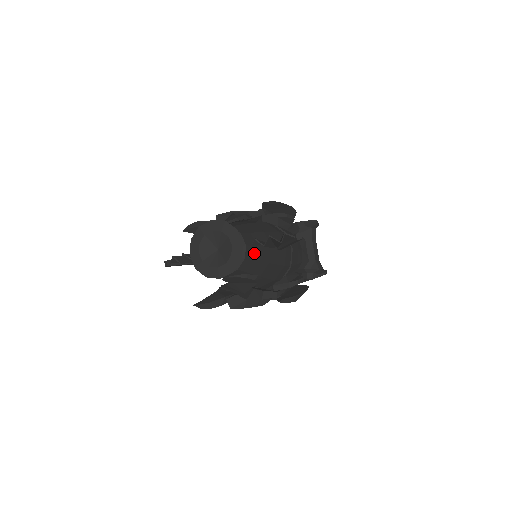
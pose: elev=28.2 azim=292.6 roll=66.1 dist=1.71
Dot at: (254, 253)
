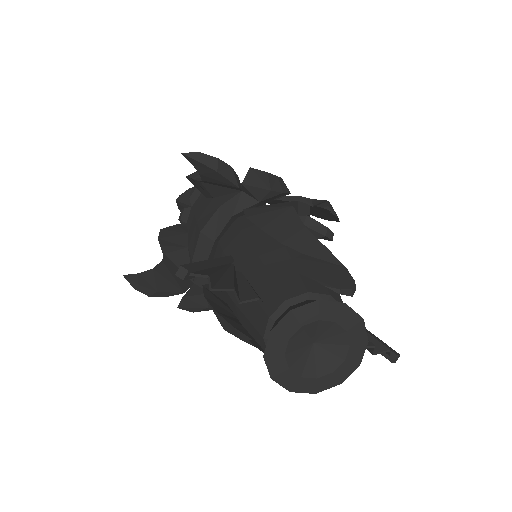
Dot at: occluded
